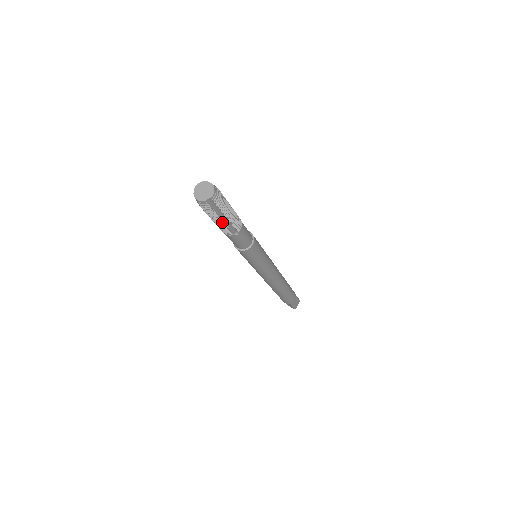
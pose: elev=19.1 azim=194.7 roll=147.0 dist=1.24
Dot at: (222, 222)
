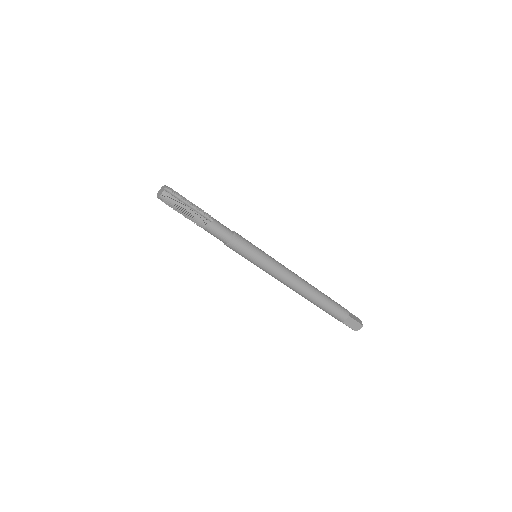
Dot at: (191, 210)
